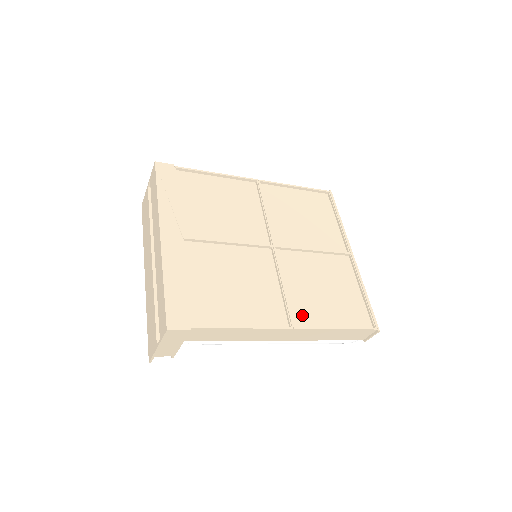
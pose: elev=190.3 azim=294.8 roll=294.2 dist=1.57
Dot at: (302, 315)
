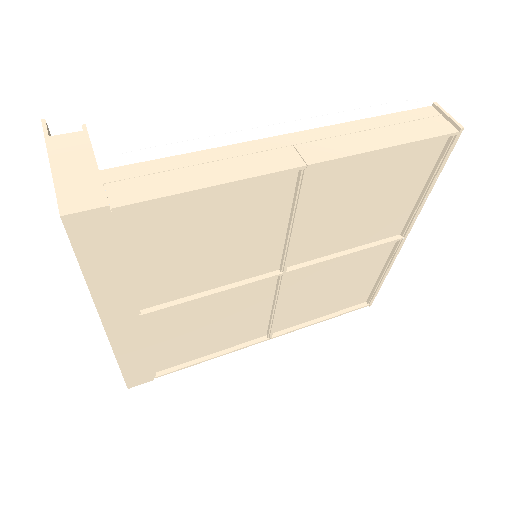
Dot at: (287, 321)
